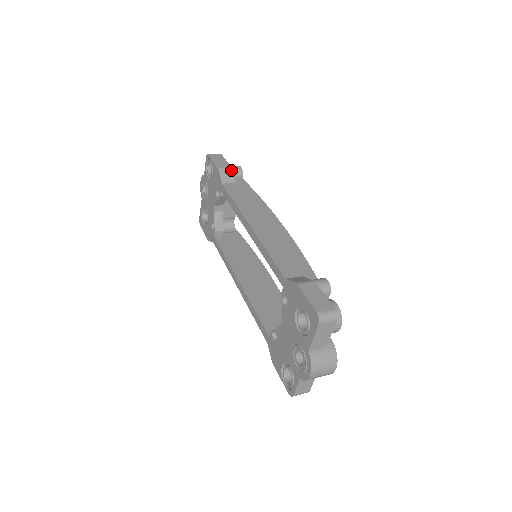
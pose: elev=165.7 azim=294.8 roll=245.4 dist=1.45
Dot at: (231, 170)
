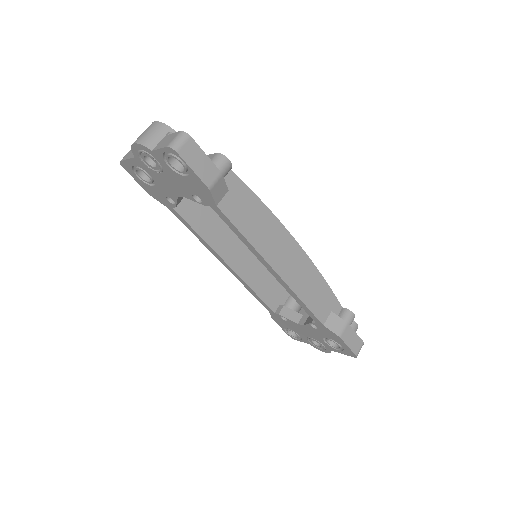
Dot at: (222, 177)
